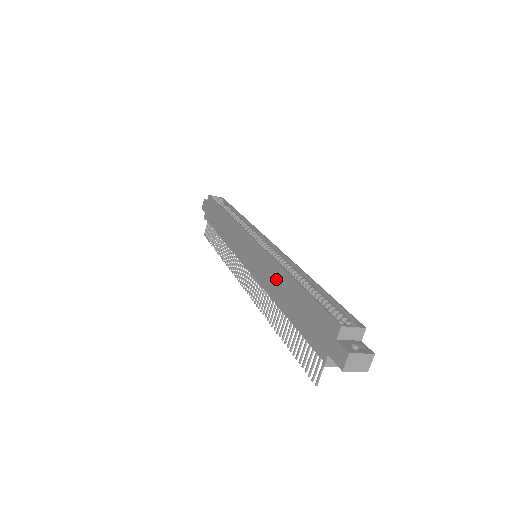
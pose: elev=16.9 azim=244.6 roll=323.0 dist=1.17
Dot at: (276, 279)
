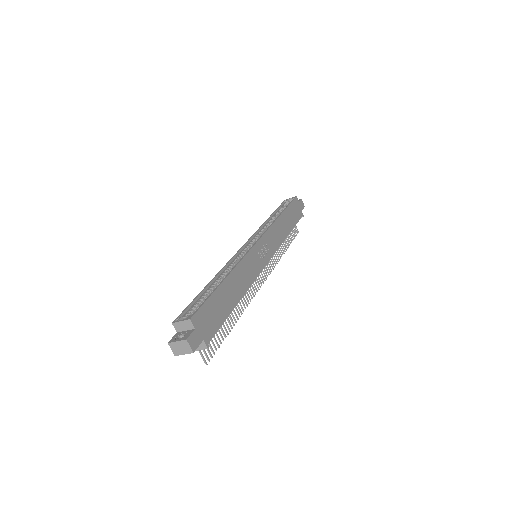
Dot at: occluded
